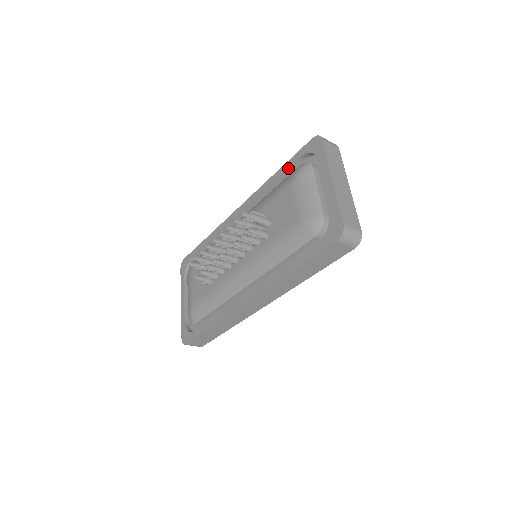
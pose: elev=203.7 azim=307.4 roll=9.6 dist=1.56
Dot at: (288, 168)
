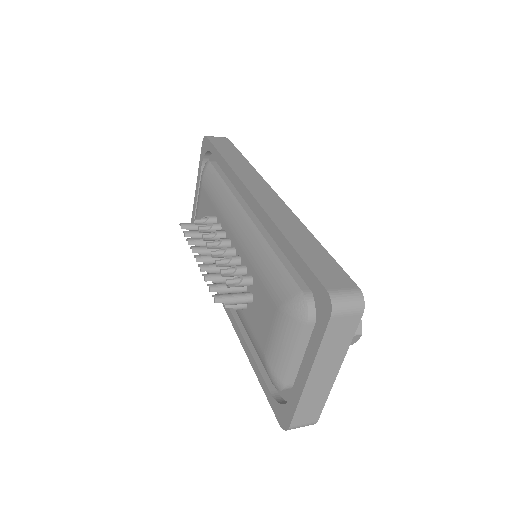
Dot at: (295, 263)
